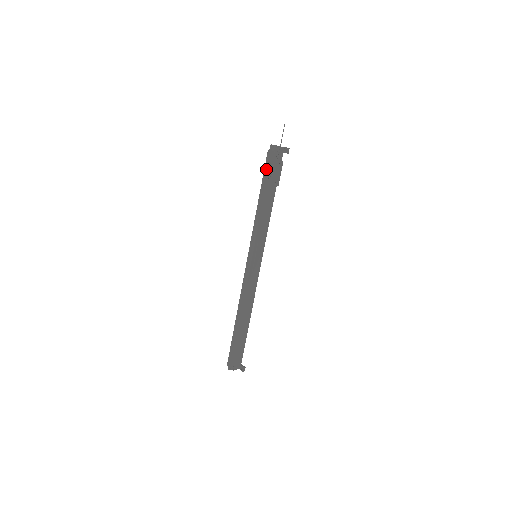
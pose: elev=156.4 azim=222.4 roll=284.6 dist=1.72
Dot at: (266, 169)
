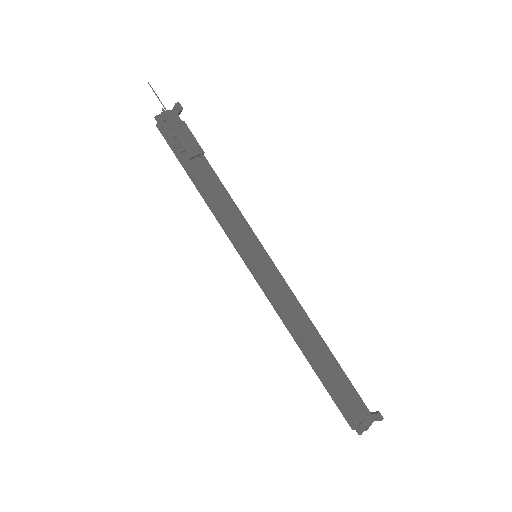
Dot at: occluded
